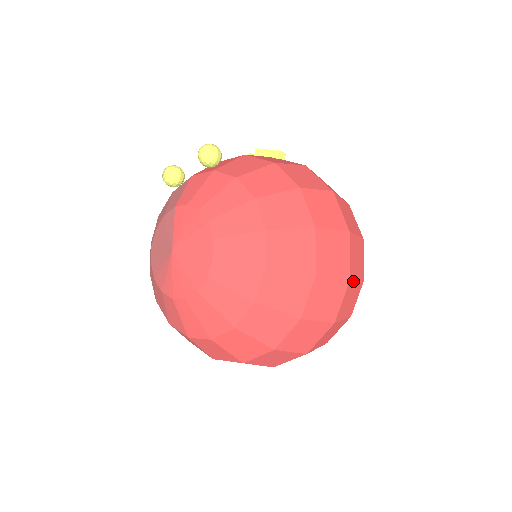
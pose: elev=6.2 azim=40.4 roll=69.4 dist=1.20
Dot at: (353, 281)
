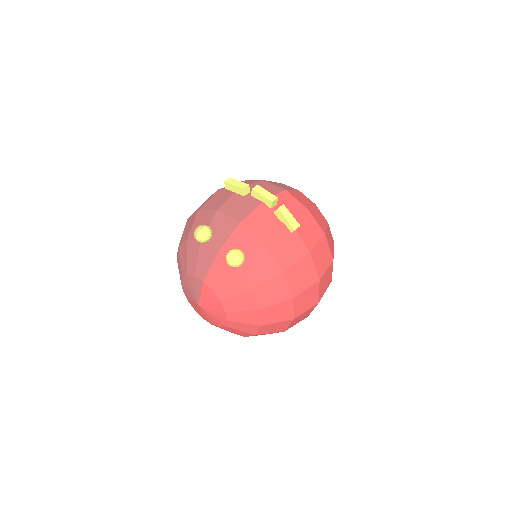
Dot at: occluded
